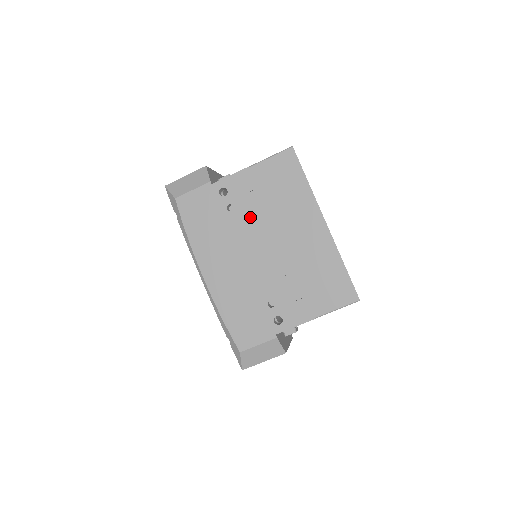
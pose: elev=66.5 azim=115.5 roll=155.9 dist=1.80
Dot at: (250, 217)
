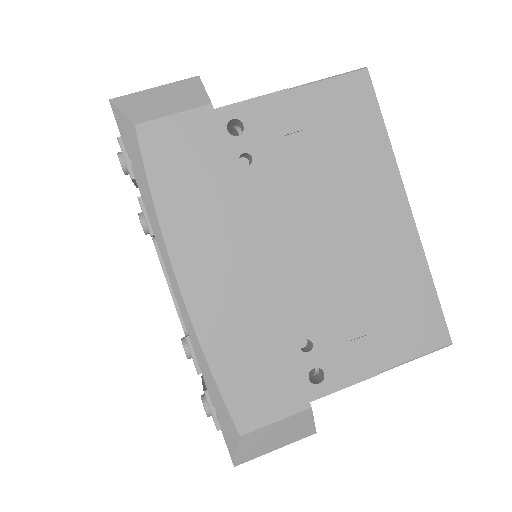
Dot at: (282, 182)
